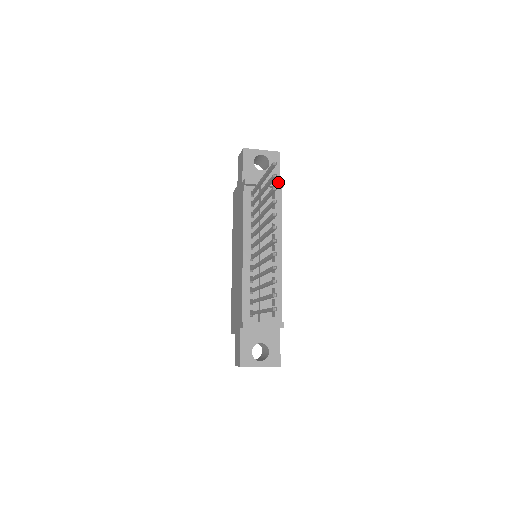
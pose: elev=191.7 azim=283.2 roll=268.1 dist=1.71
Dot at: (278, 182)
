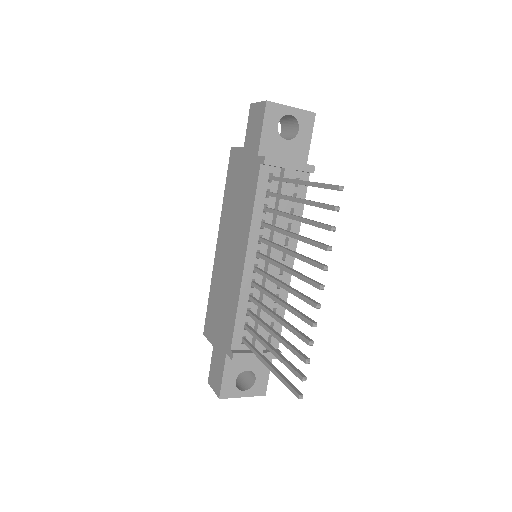
Dot at: (308, 166)
